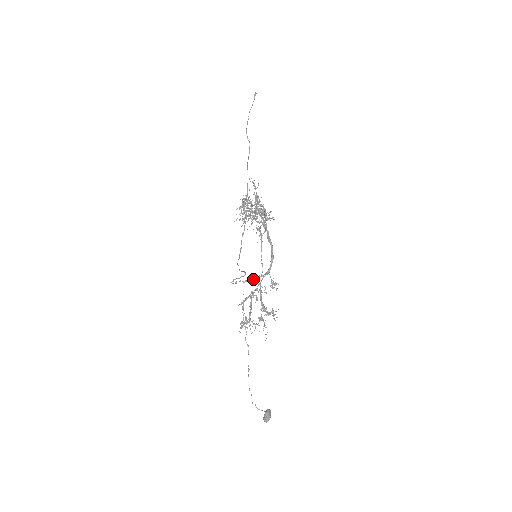
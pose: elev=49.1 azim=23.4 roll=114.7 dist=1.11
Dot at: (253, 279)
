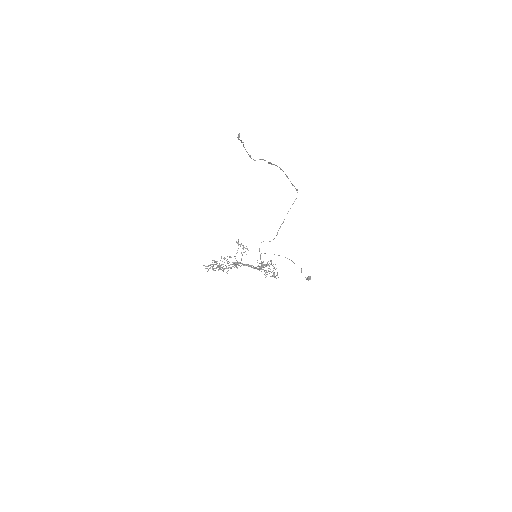
Dot at: occluded
